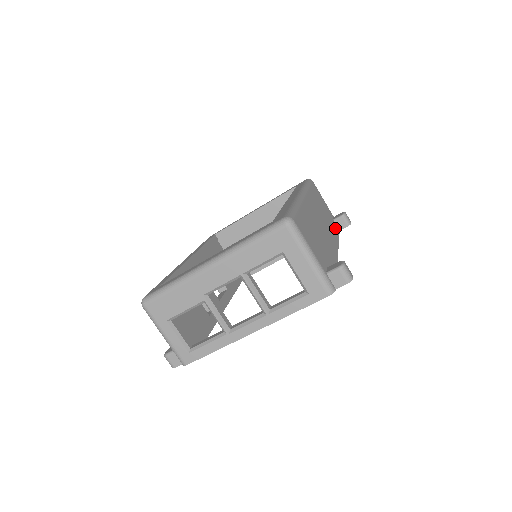
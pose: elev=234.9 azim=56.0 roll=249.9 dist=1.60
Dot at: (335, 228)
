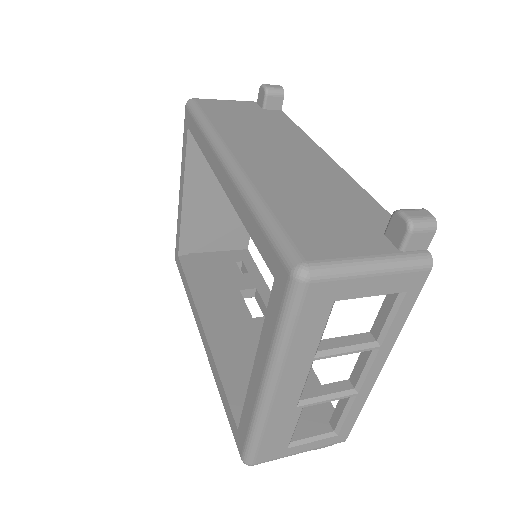
Dot at: (279, 119)
